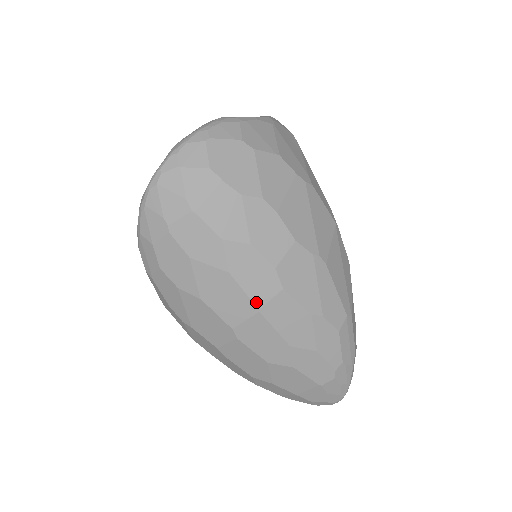
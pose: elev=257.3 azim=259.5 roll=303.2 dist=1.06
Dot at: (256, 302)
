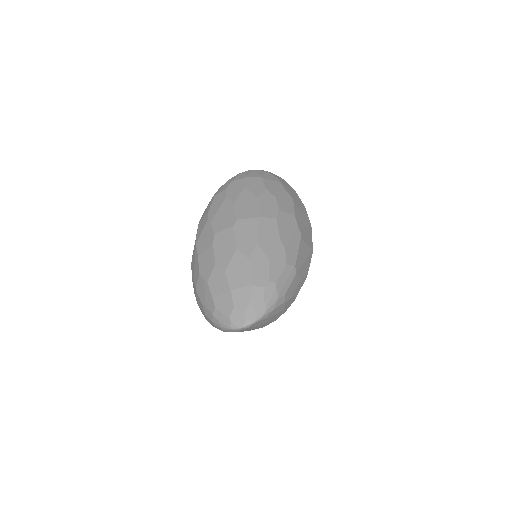
Dot at: (260, 214)
